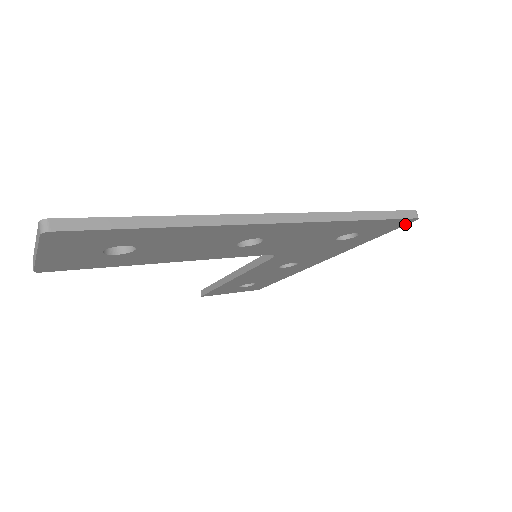
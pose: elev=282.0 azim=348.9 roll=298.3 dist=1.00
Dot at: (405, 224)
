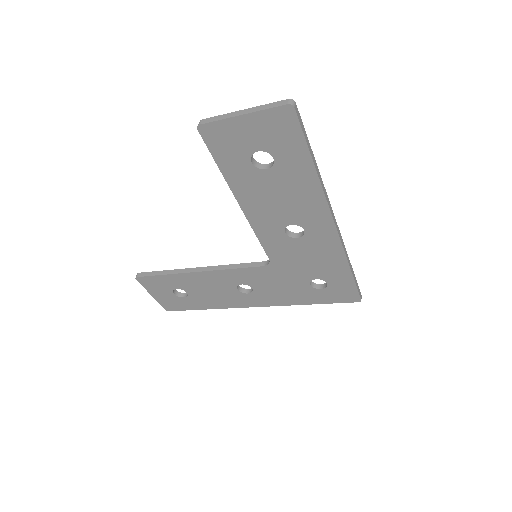
Dot at: (349, 301)
